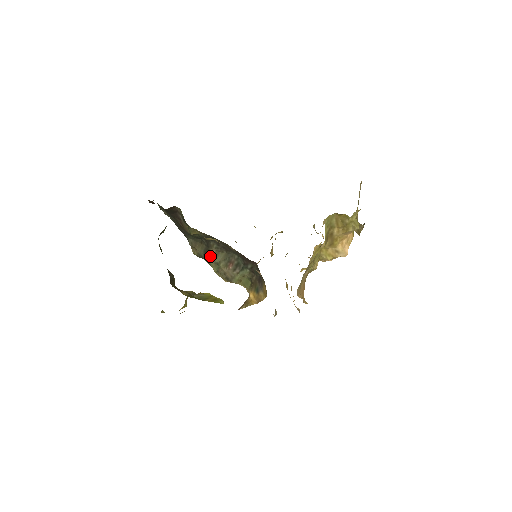
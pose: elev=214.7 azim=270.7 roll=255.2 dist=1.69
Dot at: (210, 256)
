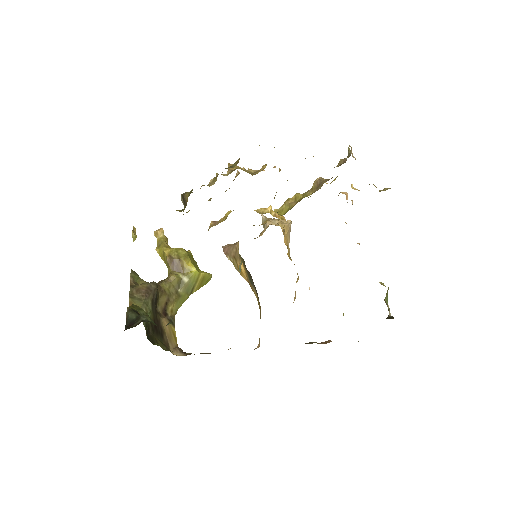
Dot at: occluded
